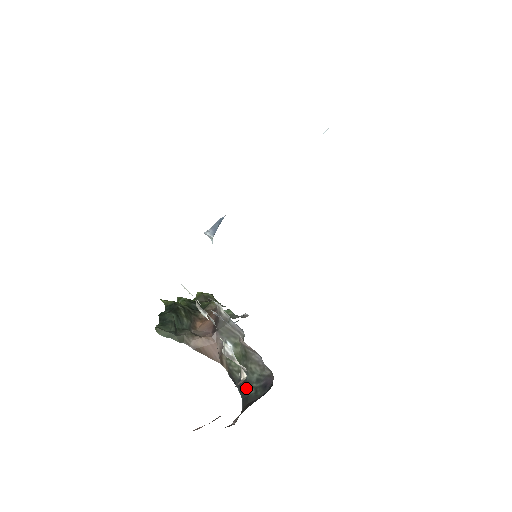
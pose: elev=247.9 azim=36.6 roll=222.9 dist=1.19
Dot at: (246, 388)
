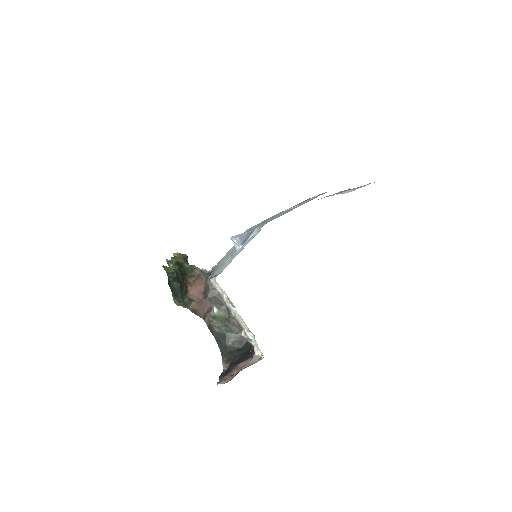
Dot at: (224, 340)
